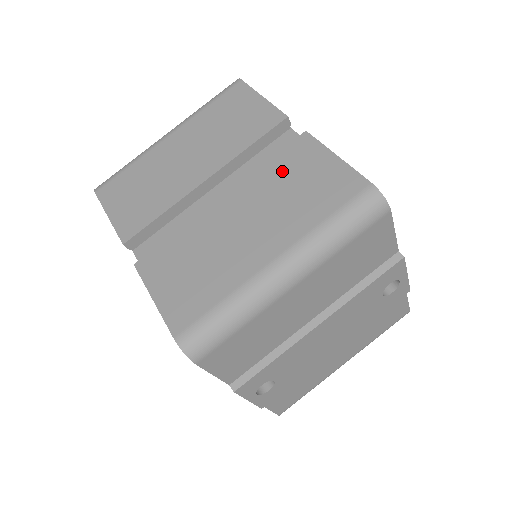
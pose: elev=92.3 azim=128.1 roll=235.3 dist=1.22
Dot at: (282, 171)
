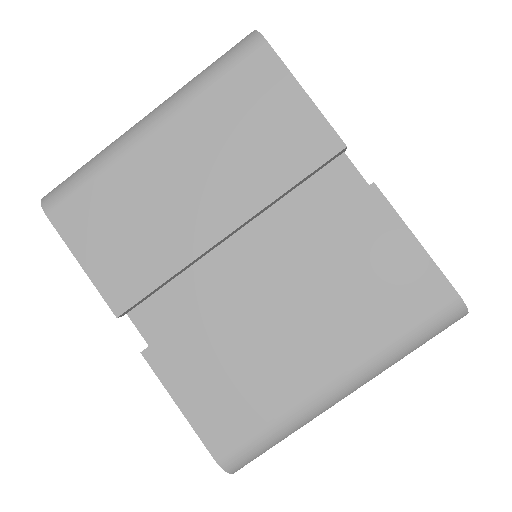
Dot at: (341, 247)
